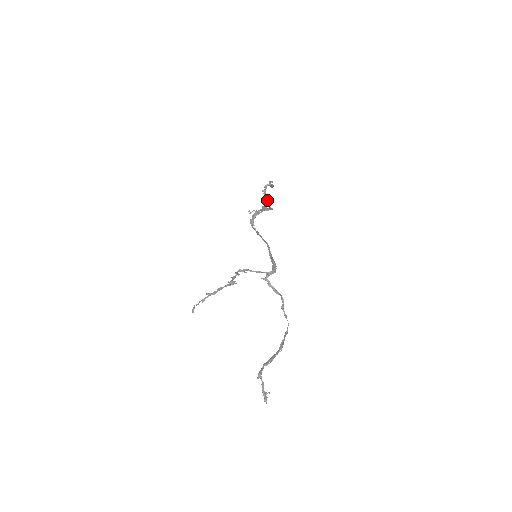
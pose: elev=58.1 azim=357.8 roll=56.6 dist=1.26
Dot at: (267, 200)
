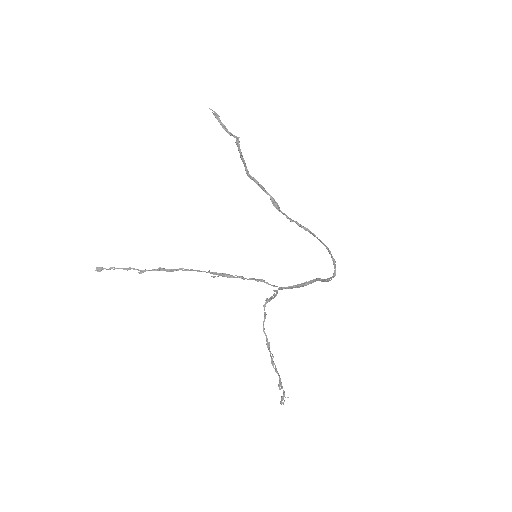
Dot at: (248, 171)
